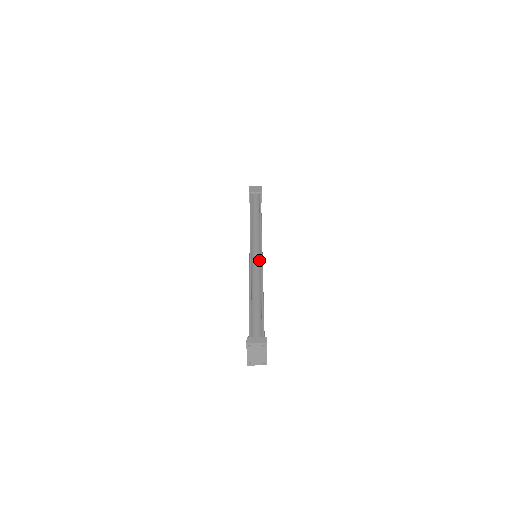
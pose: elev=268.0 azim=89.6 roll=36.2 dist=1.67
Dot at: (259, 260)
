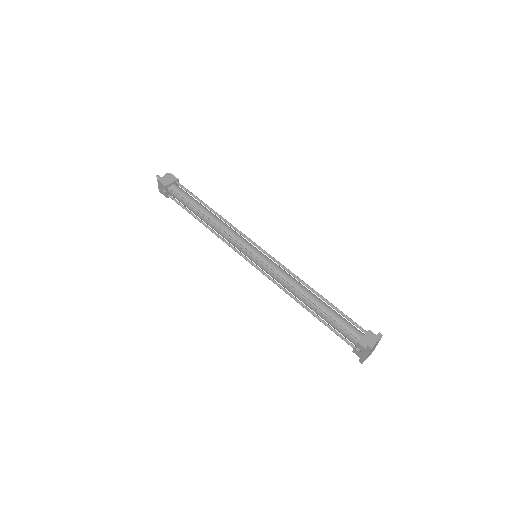
Dot at: (269, 259)
